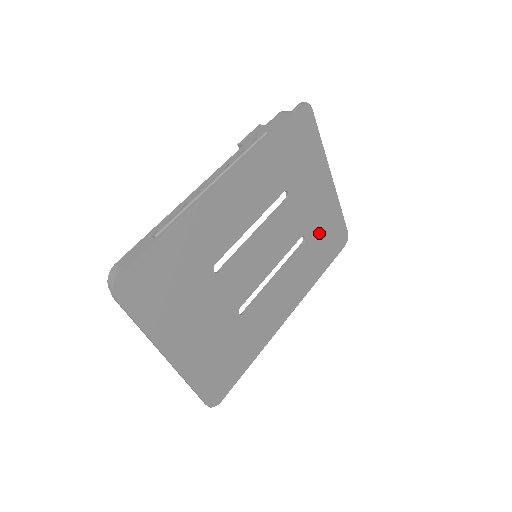
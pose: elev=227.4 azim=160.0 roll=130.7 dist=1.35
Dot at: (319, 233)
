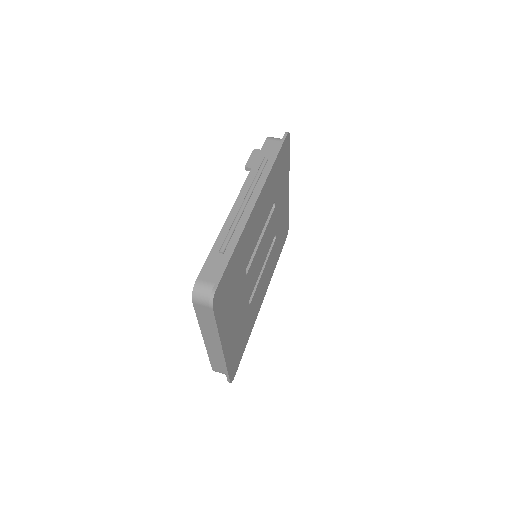
Dot at: (280, 231)
